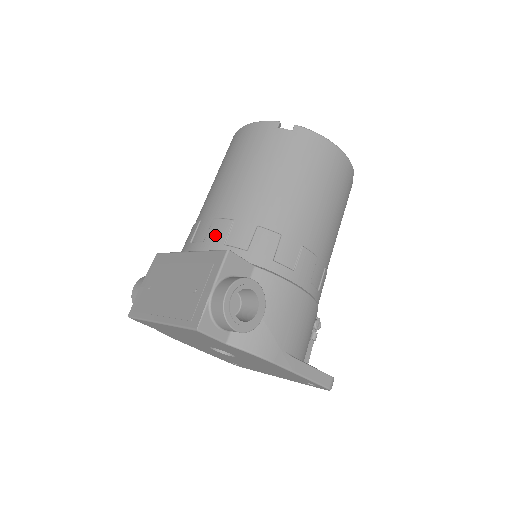
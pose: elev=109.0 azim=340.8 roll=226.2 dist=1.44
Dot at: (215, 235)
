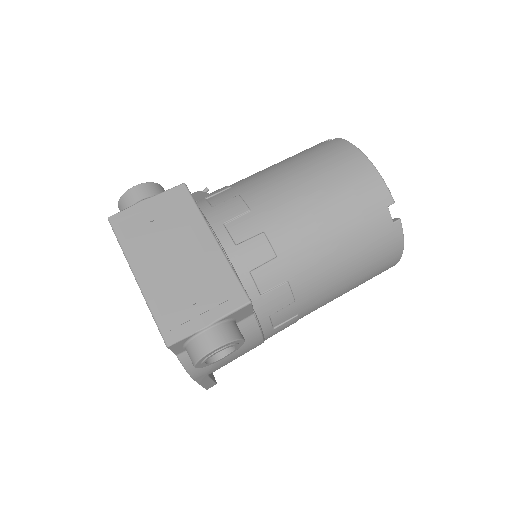
Dot at: (251, 253)
